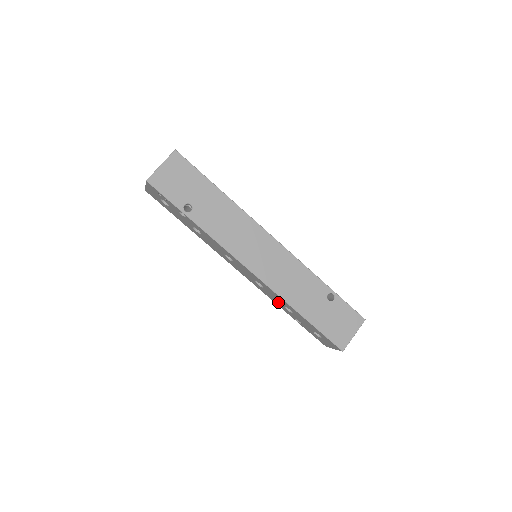
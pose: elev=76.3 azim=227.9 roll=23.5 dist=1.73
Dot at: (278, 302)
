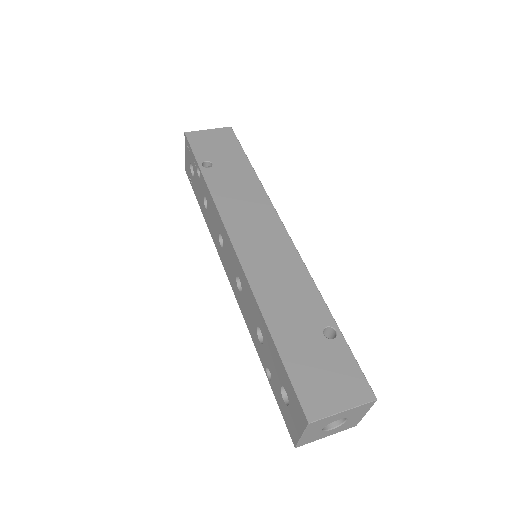
Dot at: (252, 324)
